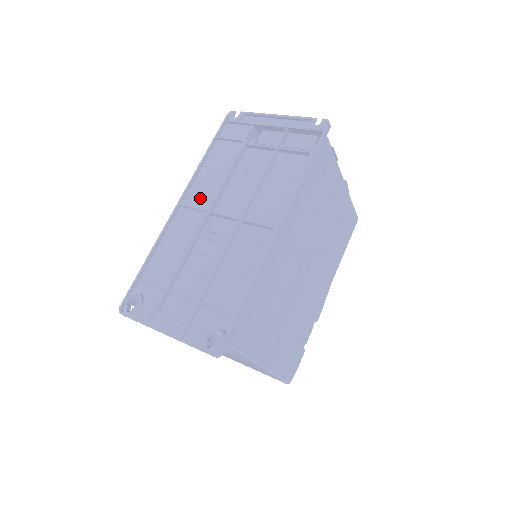
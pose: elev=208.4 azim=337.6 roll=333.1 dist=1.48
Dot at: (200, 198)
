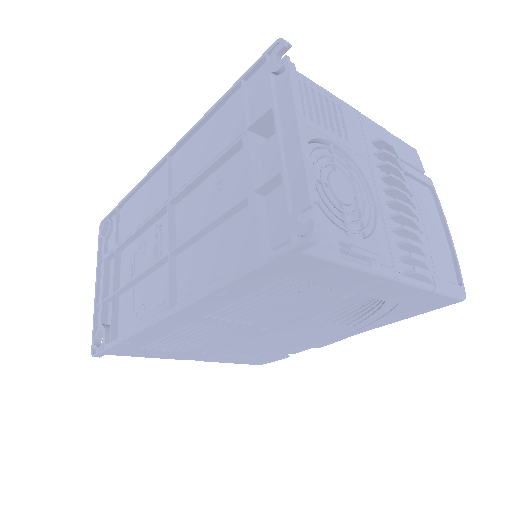
Dot at: (181, 169)
